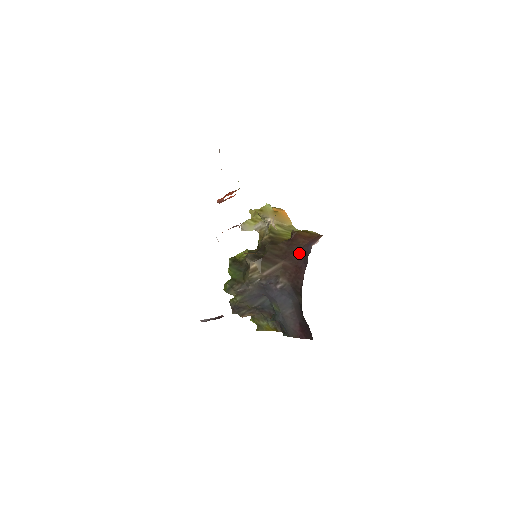
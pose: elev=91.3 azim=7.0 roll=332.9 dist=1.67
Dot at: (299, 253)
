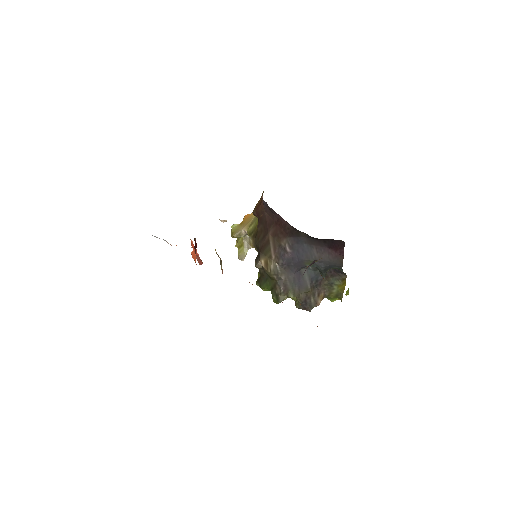
Dot at: (268, 215)
